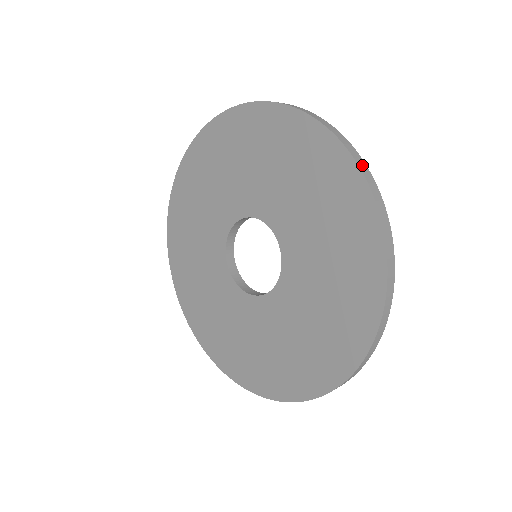
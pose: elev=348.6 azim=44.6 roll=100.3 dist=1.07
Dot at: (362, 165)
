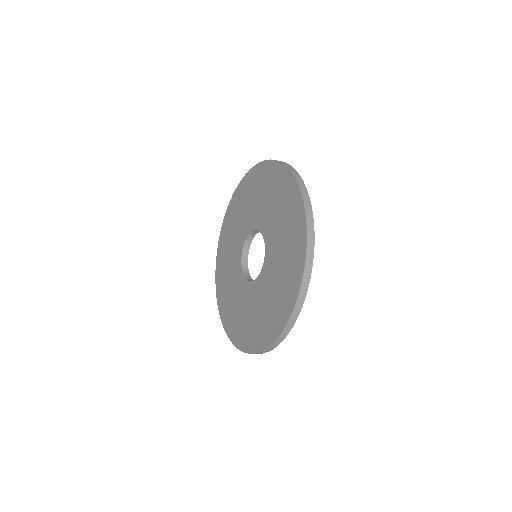
Dot at: occluded
